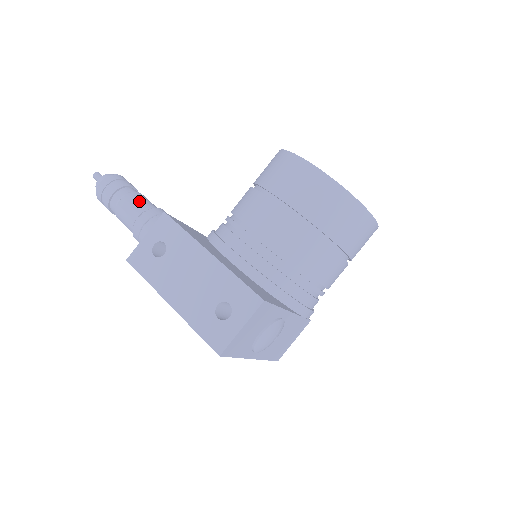
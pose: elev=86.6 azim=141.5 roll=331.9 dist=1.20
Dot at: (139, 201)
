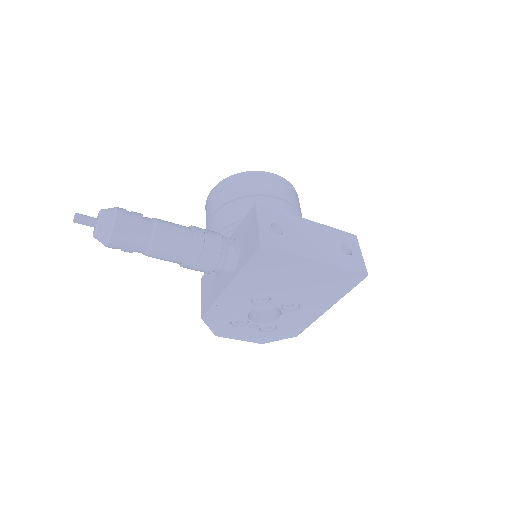
Dot at: (173, 223)
